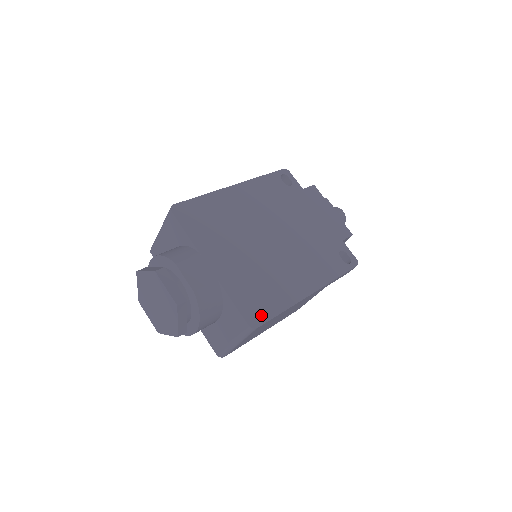
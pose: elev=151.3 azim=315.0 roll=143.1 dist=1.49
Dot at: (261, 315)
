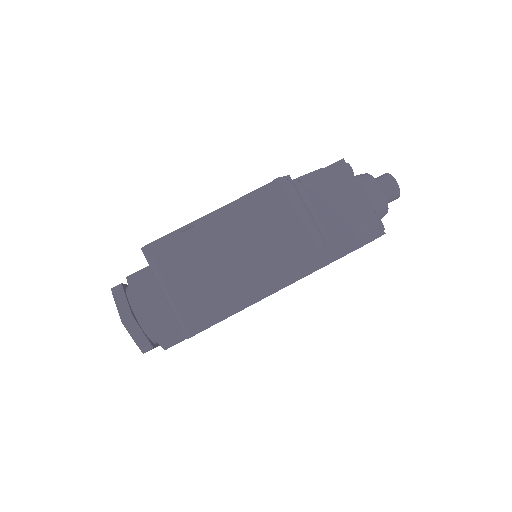
Dot at: occluded
